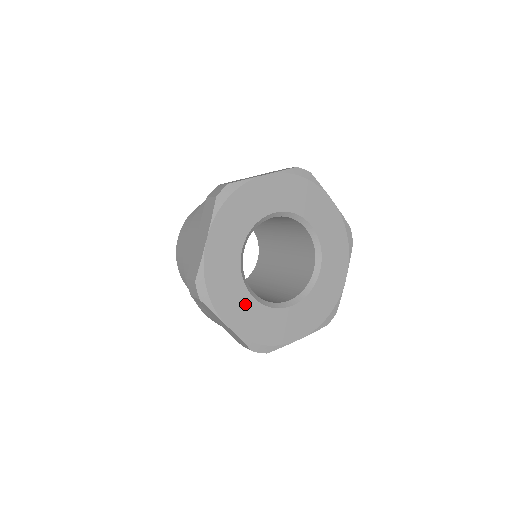
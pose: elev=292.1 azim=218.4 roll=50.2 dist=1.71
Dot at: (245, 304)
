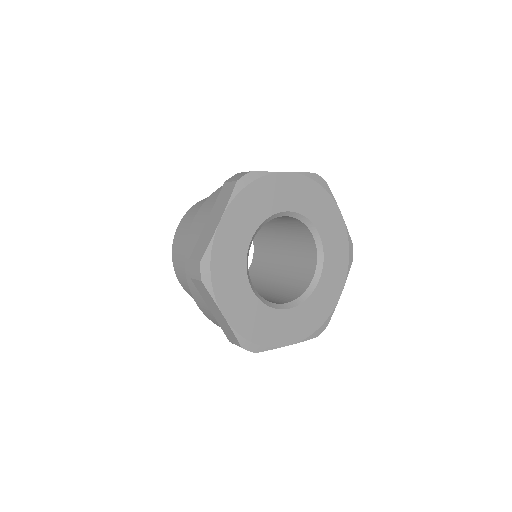
Dot at: (244, 296)
